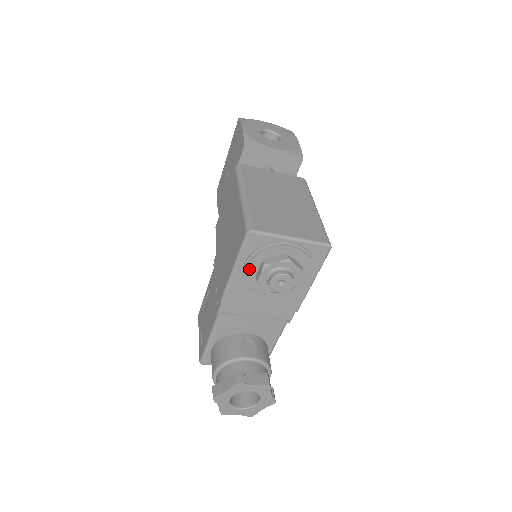
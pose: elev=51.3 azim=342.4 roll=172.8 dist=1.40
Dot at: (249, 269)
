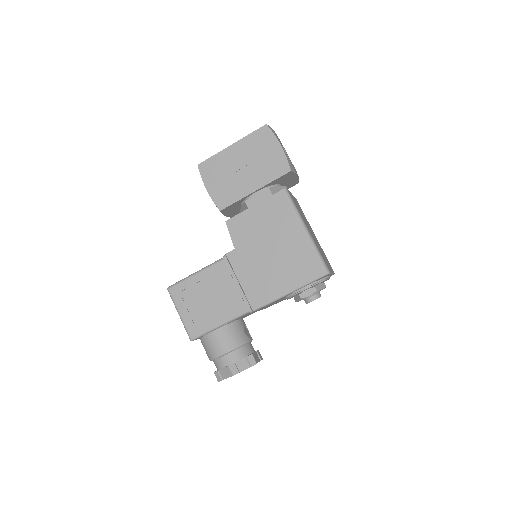
Dot at: occluded
